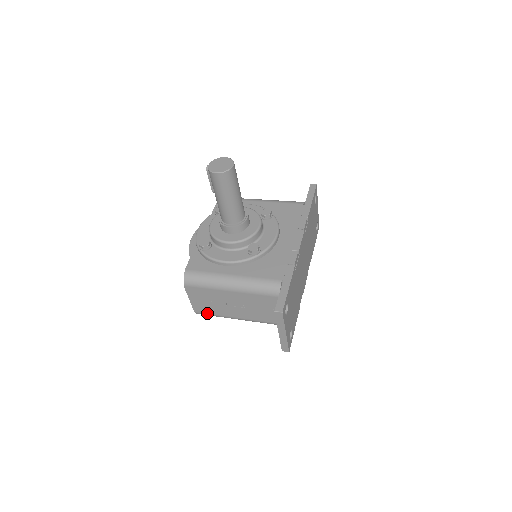
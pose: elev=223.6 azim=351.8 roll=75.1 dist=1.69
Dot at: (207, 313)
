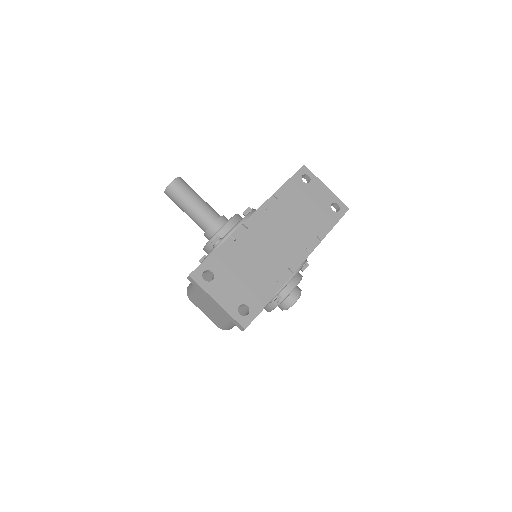
Dot at: (222, 324)
